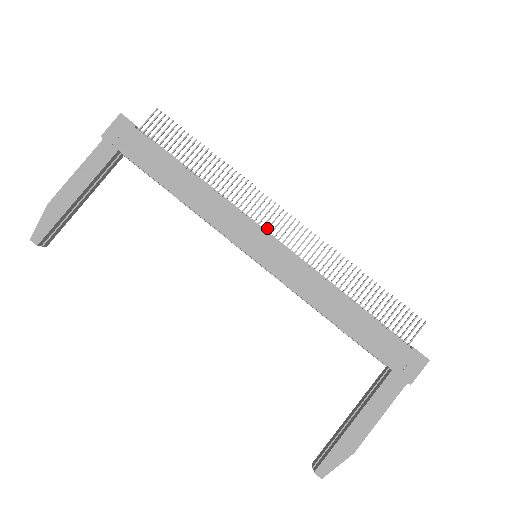
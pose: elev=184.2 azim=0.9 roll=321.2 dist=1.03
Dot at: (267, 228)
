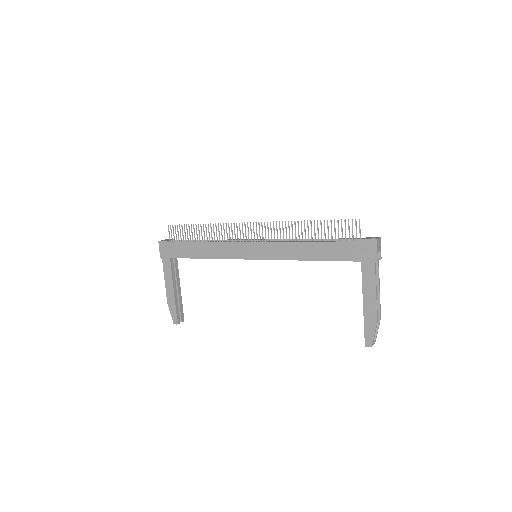
Dot at: (248, 239)
